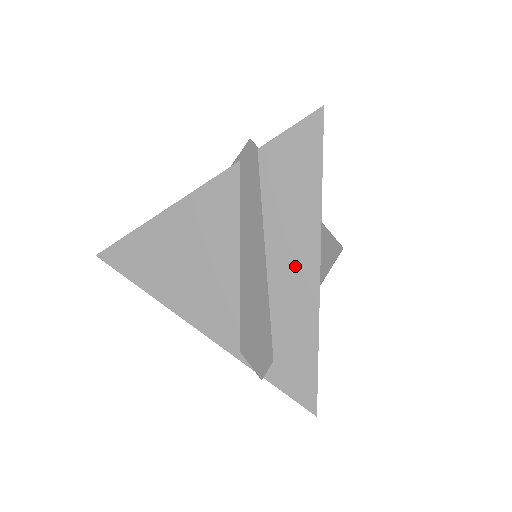
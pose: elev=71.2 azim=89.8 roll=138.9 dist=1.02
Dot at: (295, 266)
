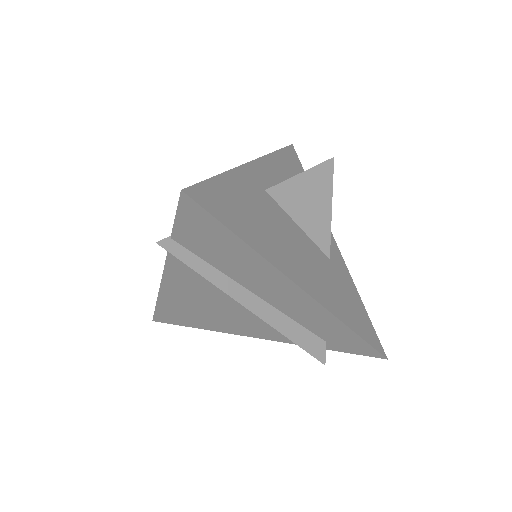
Dot at: (283, 294)
